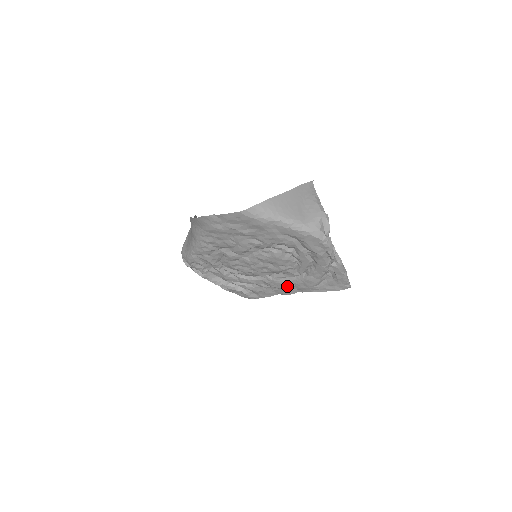
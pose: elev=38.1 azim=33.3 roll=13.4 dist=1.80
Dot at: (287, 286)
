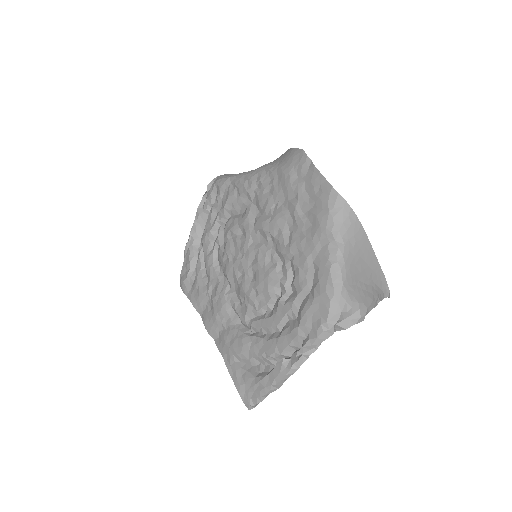
Dot at: (221, 319)
